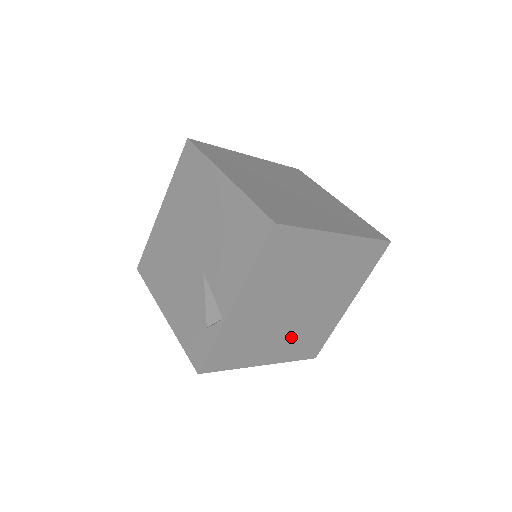
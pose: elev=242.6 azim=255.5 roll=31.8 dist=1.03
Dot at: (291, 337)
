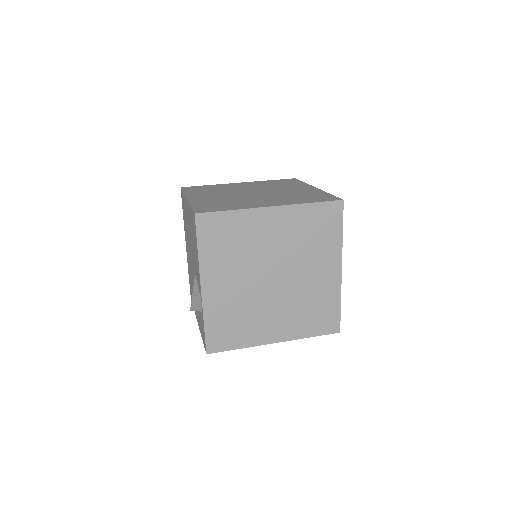
Dot at: (289, 312)
